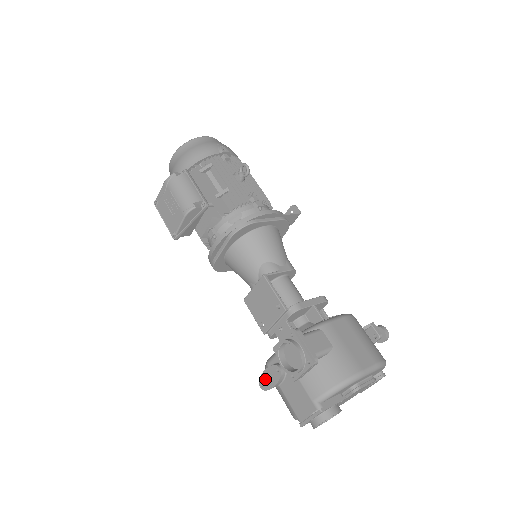
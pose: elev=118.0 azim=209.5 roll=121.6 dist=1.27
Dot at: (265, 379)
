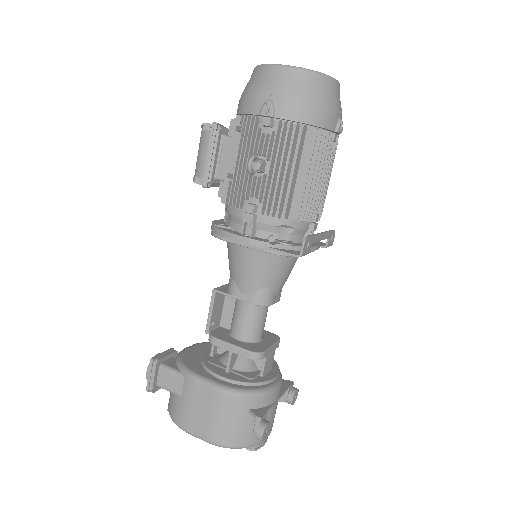
Dot at: occluded
